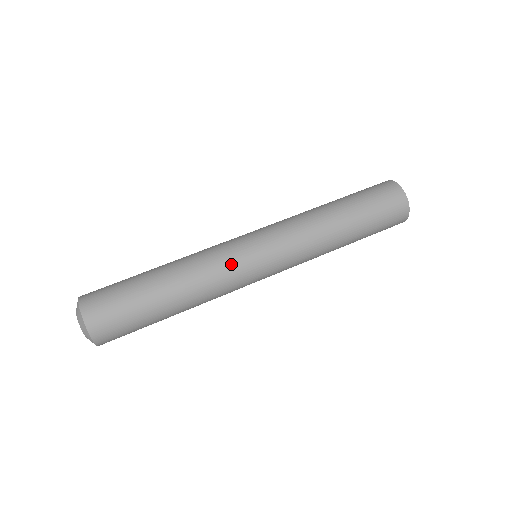
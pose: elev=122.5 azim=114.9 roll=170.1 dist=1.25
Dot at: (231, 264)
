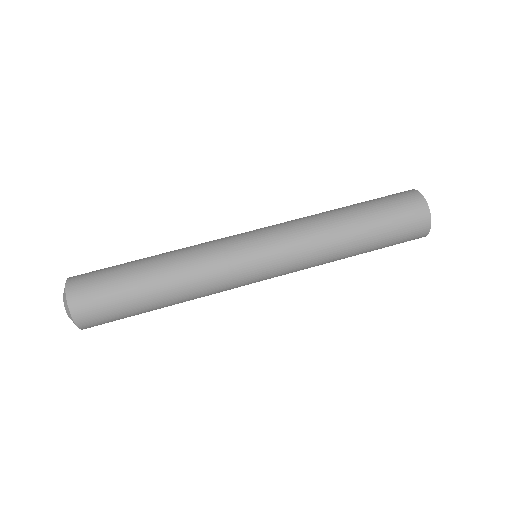
Dot at: (231, 287)
